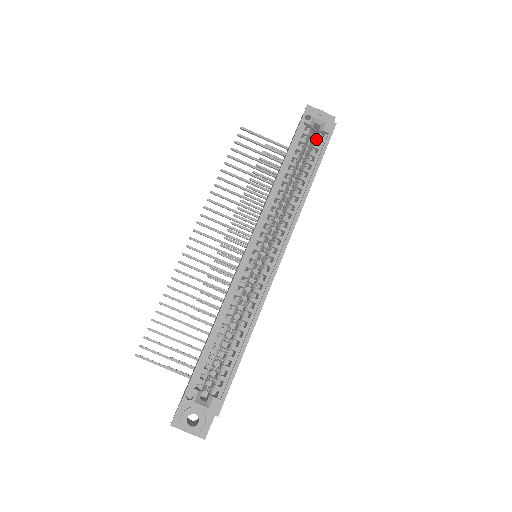
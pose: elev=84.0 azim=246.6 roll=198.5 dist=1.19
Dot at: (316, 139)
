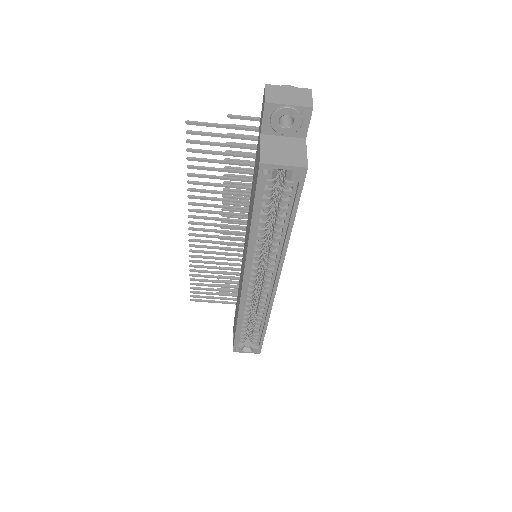
Dot at: (285, 185)
